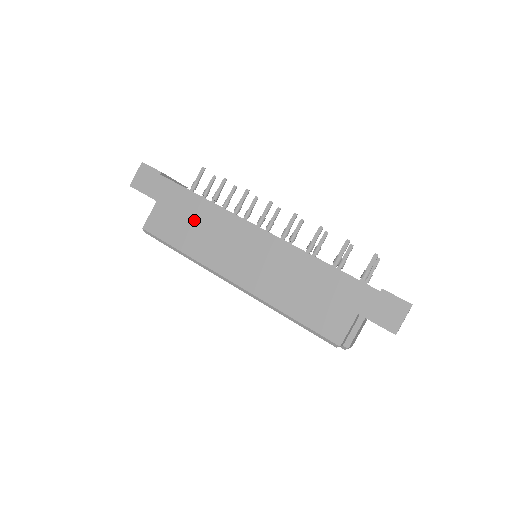
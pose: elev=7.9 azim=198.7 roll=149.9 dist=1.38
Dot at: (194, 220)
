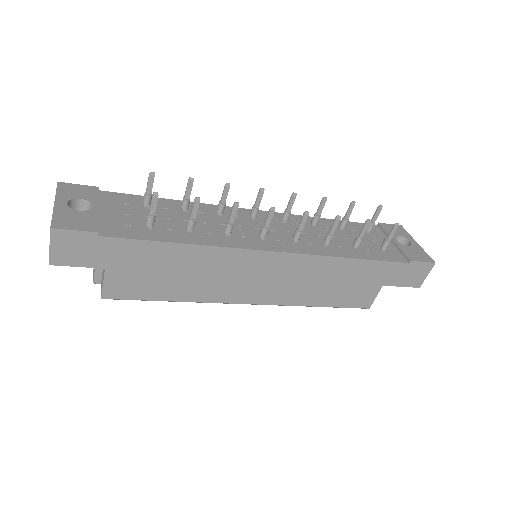
Dot at: (184, 272)
